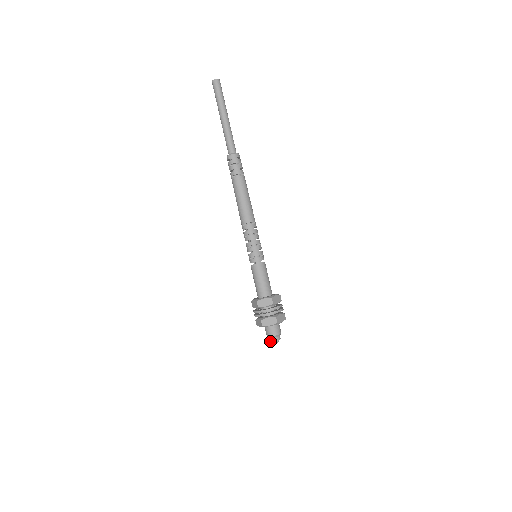
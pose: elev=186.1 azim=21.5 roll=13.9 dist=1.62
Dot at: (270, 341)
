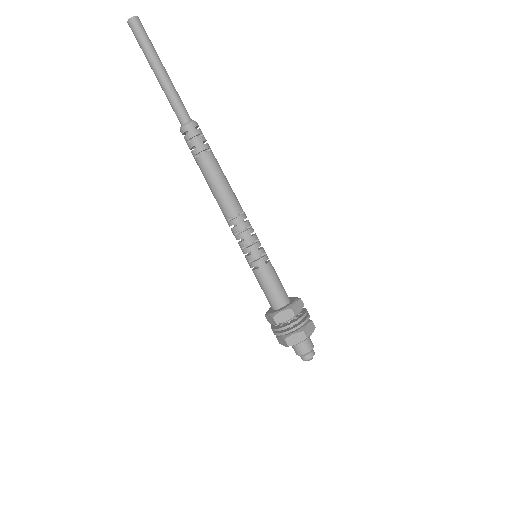
Dot at: occluded
